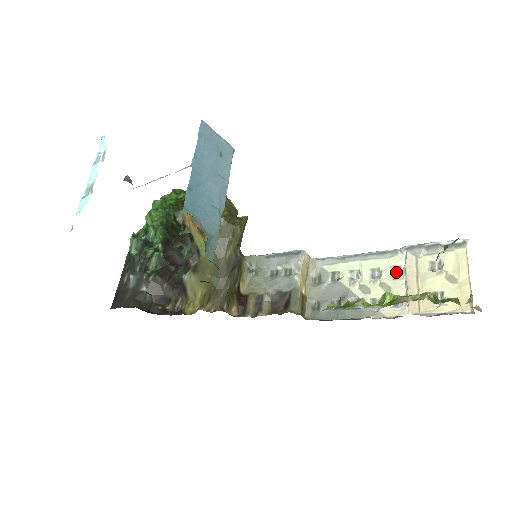
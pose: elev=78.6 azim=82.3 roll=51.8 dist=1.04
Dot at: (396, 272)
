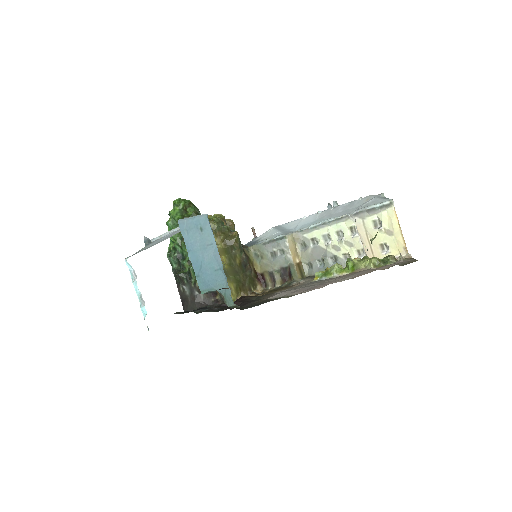
Dot at: (353, 231)
